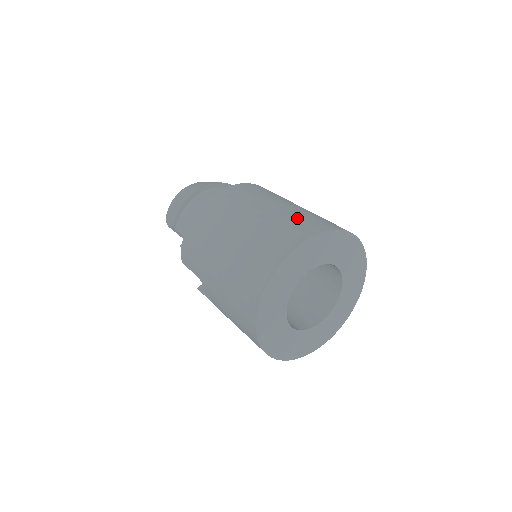
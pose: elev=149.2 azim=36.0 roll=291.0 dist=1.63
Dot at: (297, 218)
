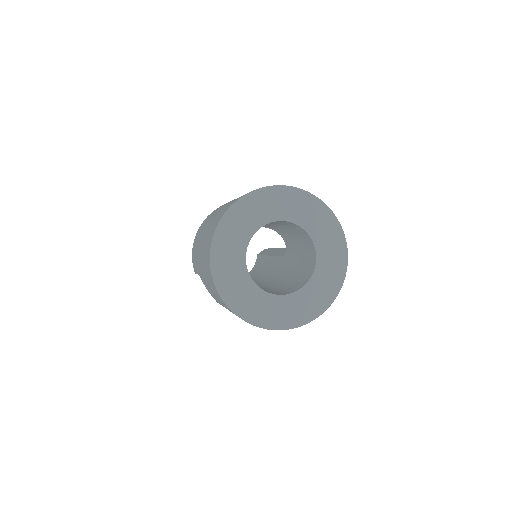
Dot at: occluded
